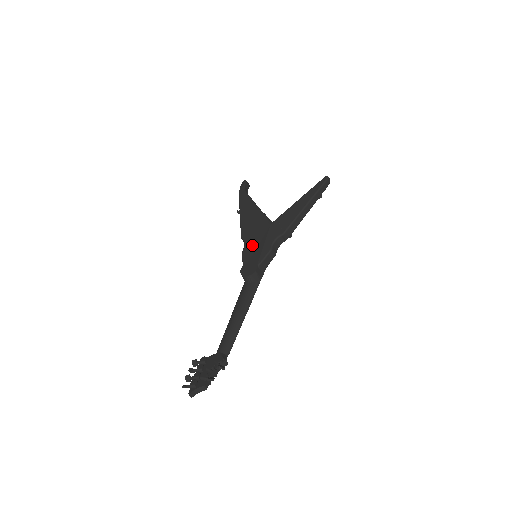
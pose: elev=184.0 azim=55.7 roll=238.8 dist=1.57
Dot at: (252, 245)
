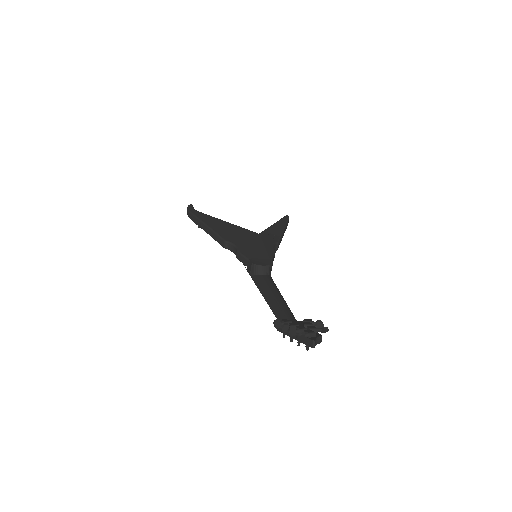
Dot at: (248, 246)
